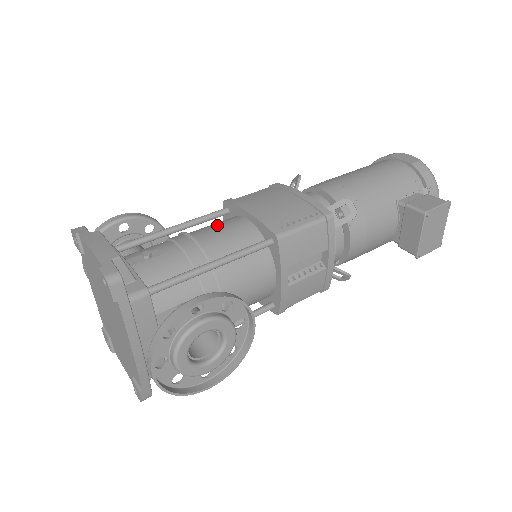
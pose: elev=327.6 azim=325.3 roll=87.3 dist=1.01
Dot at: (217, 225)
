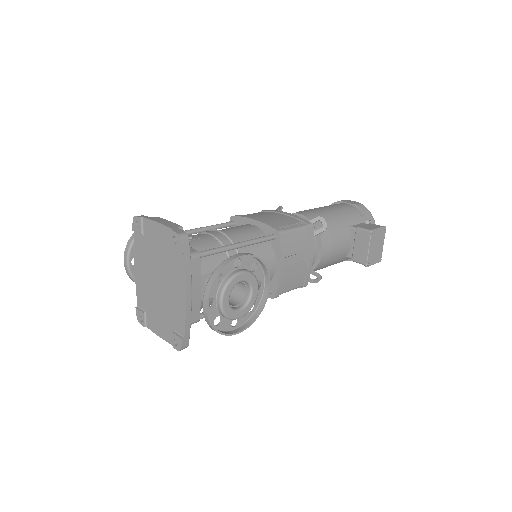
Dot at: (232, 227)
